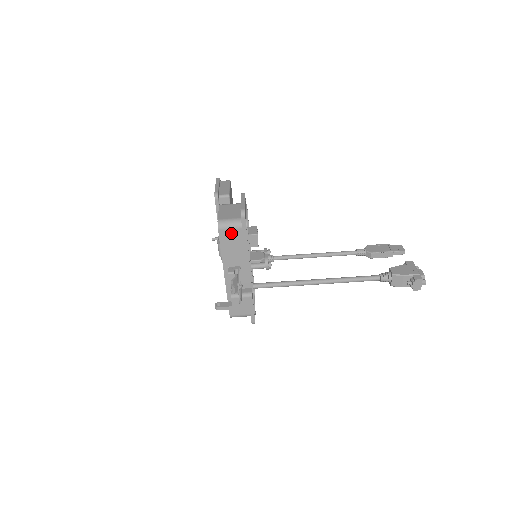
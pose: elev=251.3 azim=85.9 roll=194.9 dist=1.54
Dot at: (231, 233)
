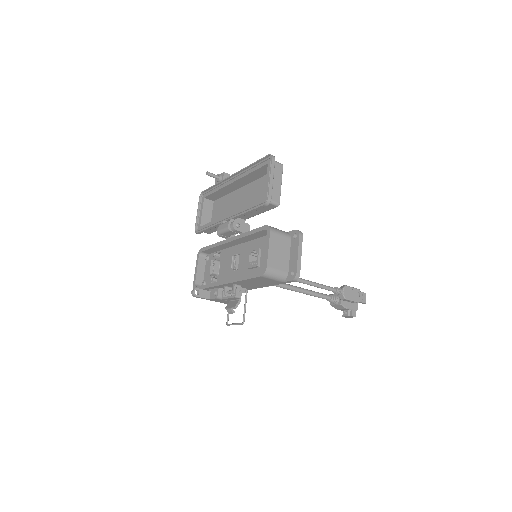
Dot at: (269, 280)
